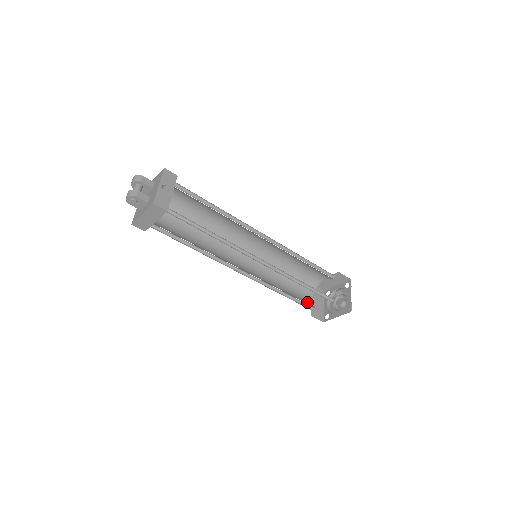
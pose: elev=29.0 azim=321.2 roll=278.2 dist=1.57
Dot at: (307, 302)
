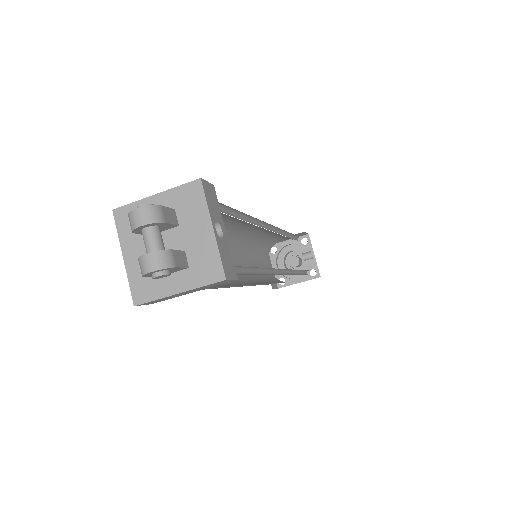
Dot at: (270, 276)
